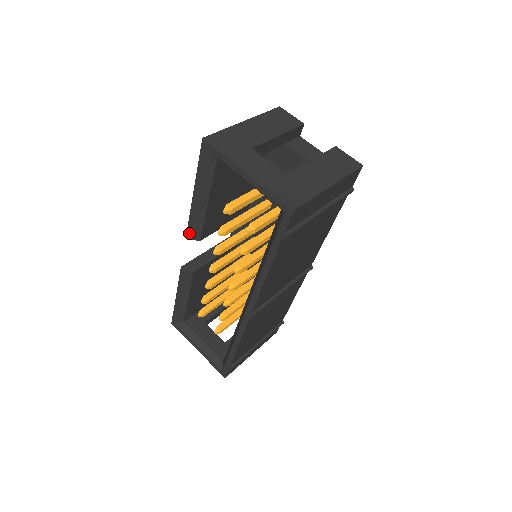
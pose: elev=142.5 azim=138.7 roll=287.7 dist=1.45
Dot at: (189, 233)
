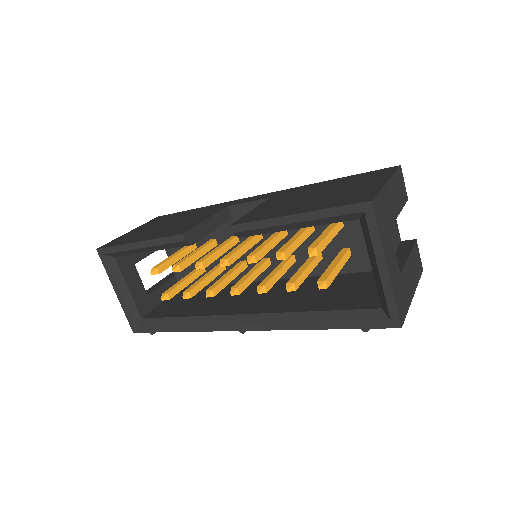
Dot at: (238, 228)
